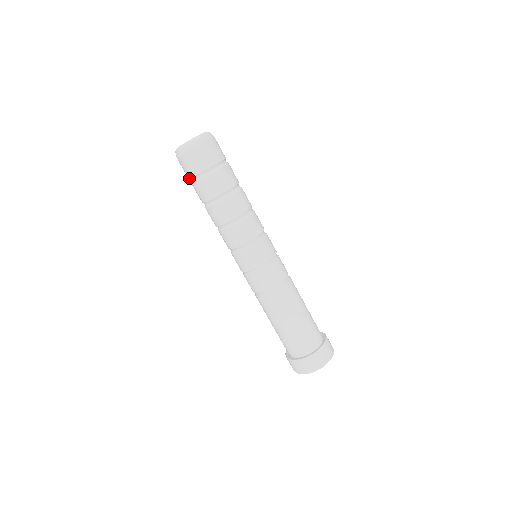
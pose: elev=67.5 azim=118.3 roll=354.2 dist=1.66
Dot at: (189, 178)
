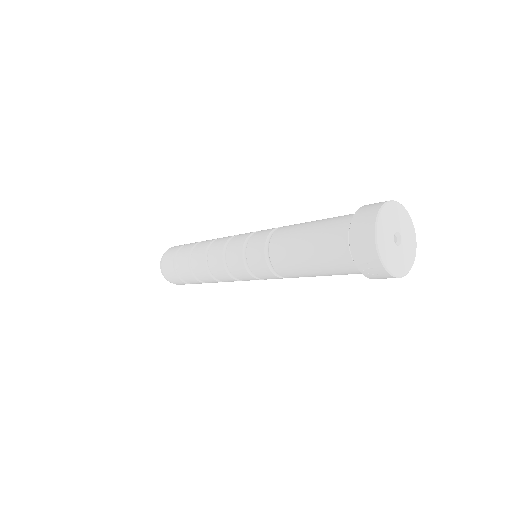
Dot at: (174, 271)
